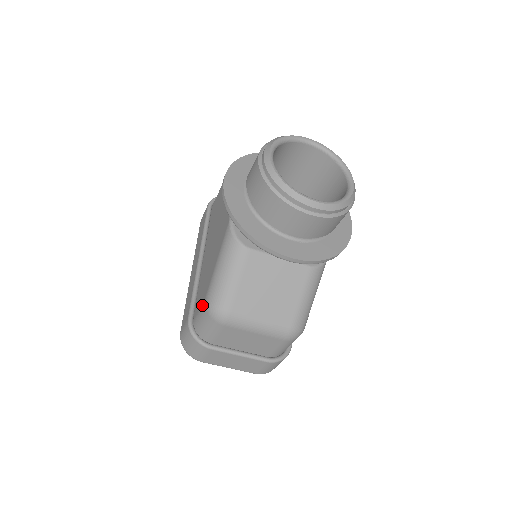
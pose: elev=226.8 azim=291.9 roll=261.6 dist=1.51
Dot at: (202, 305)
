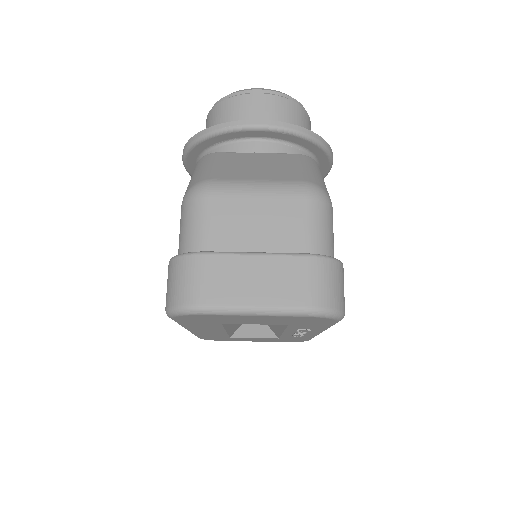
Dot at: occluded
